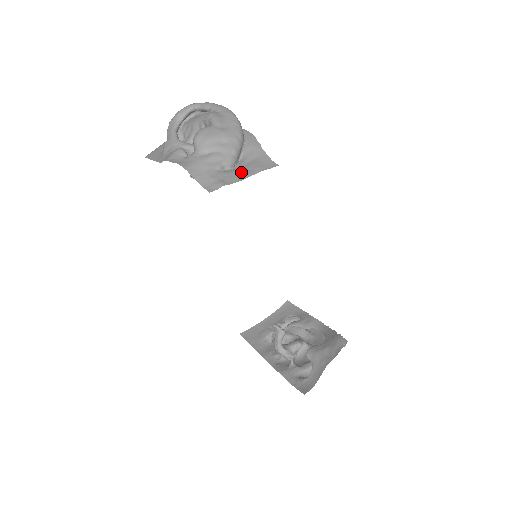
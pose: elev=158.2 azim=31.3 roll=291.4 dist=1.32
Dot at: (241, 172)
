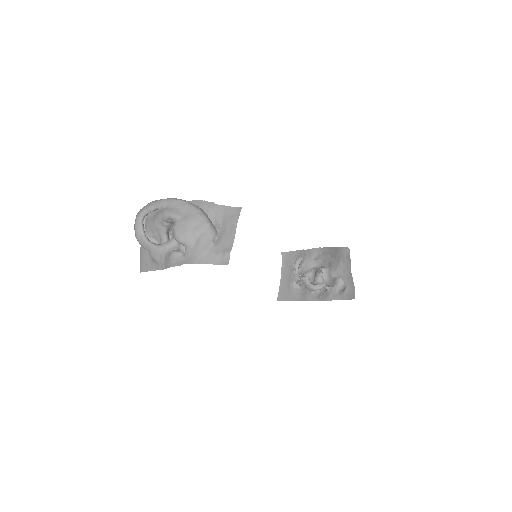
Dot at: (227, 233)
